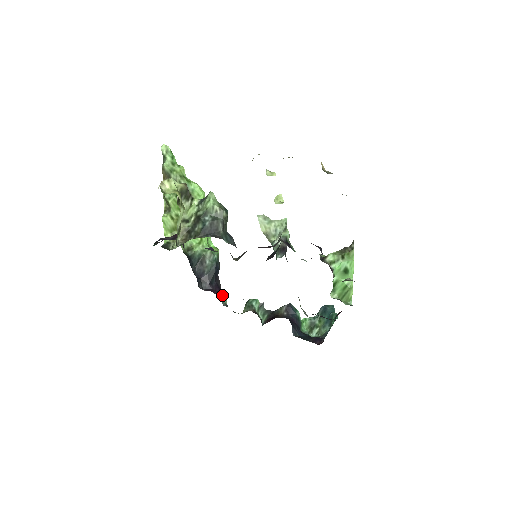
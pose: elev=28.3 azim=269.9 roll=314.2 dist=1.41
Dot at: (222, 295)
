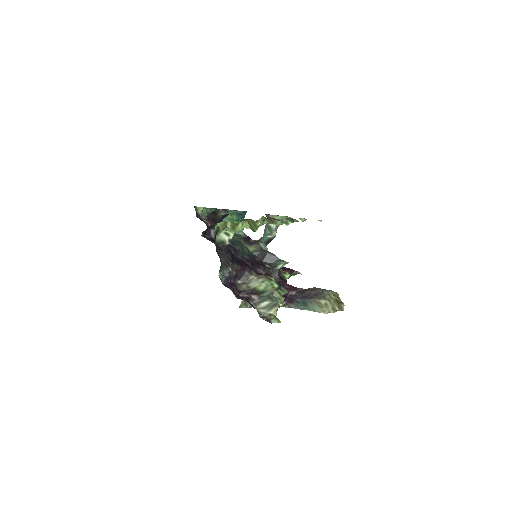
Dot at: occluded
